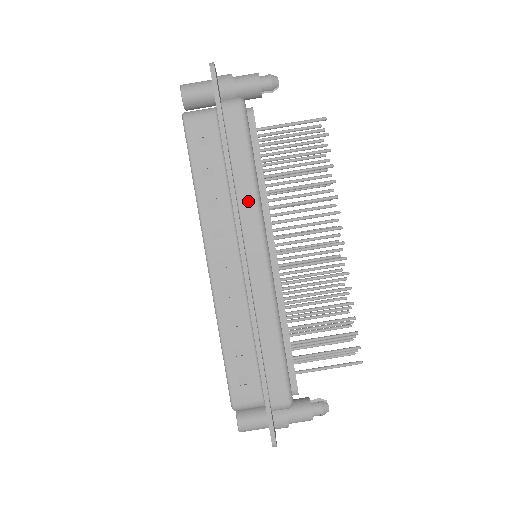
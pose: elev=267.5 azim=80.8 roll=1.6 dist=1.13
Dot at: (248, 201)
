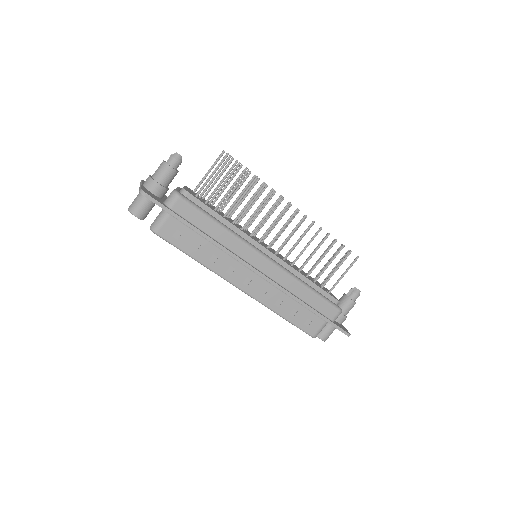
Dot at: (231, 242)
